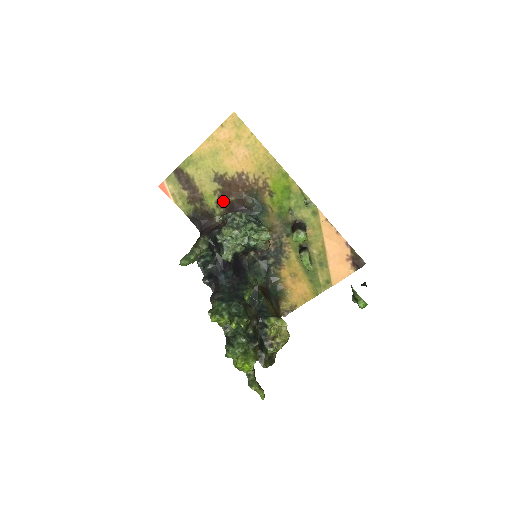
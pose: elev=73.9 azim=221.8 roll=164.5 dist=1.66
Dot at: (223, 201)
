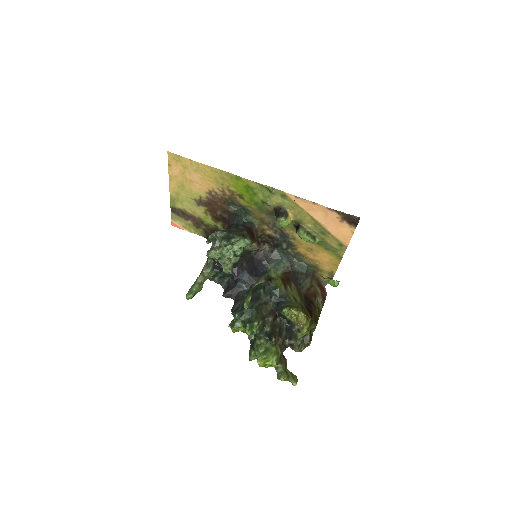
Dot at: (216, 217)
